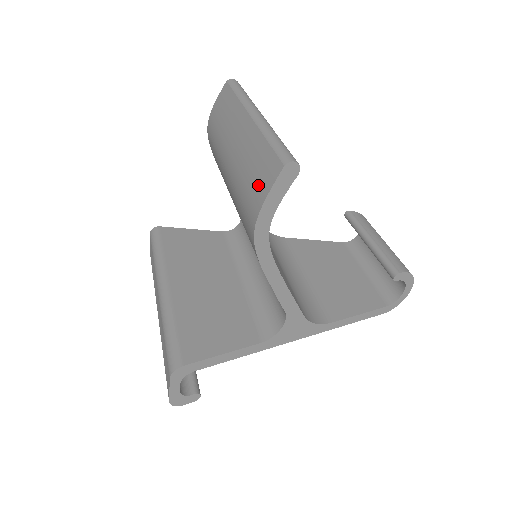
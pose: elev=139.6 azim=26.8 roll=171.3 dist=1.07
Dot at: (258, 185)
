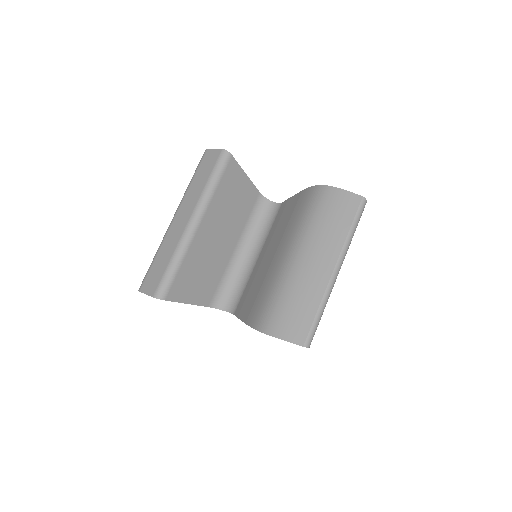
Dot at: (288, 323)
